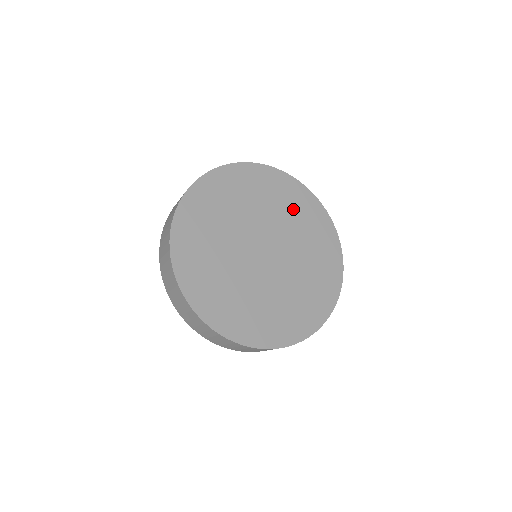
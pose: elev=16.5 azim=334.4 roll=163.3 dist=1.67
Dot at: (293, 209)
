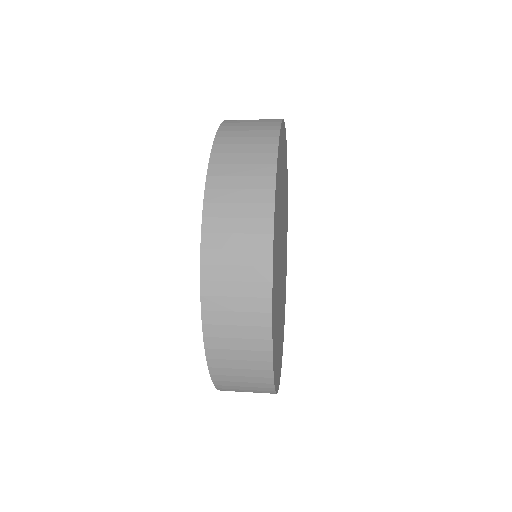
Dot at: occluded
